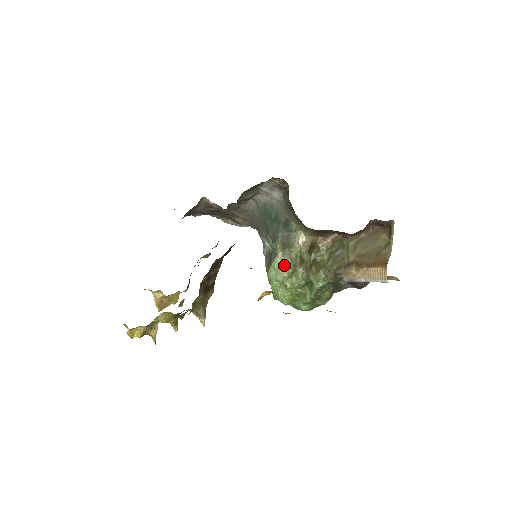
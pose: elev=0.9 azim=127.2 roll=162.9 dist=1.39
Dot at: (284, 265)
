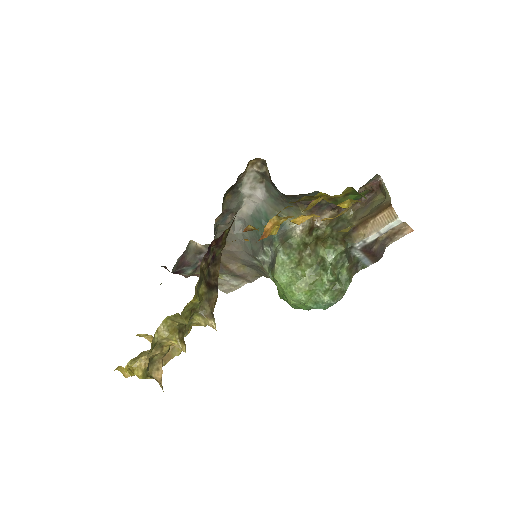
Dot at: (288, 257)
